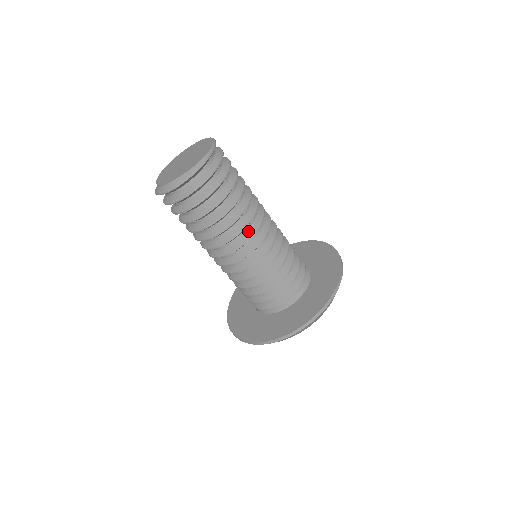
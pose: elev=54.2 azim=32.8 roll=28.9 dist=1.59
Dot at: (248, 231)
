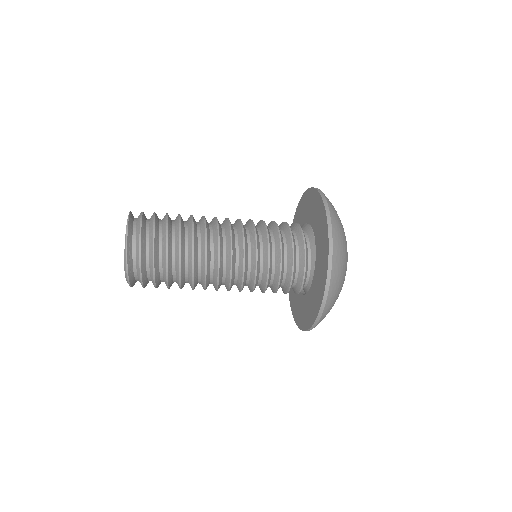
Dot at: (214, 273)
